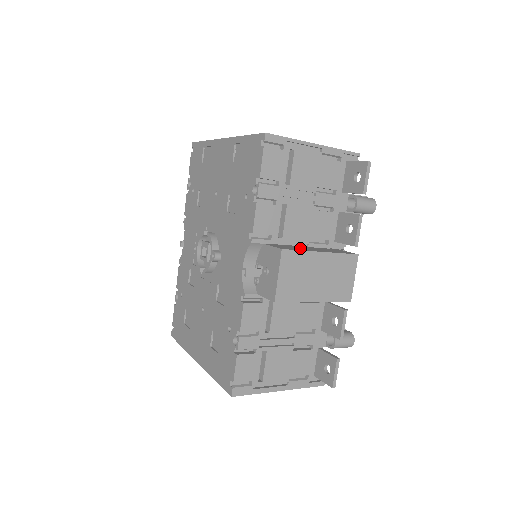
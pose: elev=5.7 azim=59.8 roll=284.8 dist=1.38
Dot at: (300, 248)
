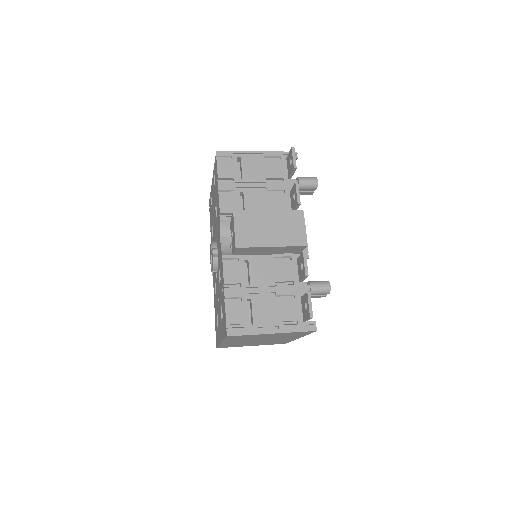
Dot at: occluded
